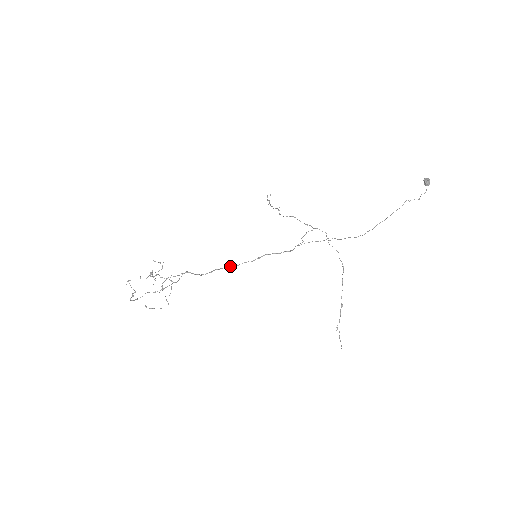
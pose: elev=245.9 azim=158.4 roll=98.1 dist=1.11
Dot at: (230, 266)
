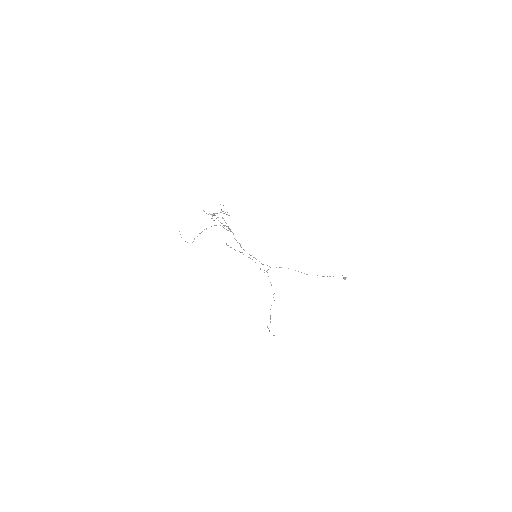
Dot at: occluded
